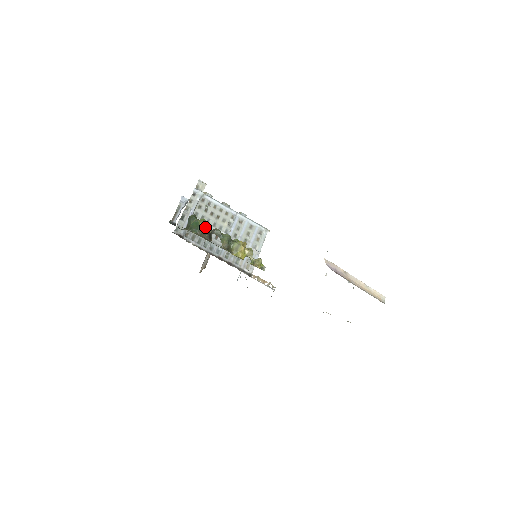
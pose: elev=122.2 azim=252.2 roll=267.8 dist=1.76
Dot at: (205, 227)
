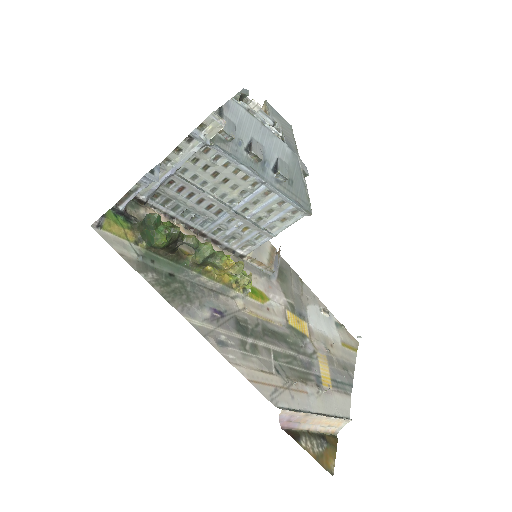
Dot at: (165, 246)
